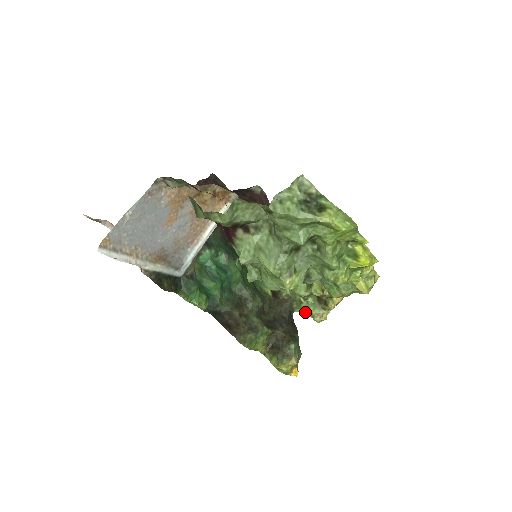
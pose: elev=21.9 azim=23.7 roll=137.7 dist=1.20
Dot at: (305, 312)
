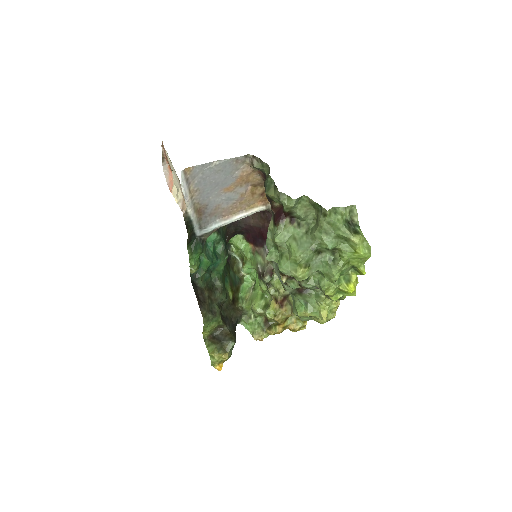
Dot at: (248, 327)
